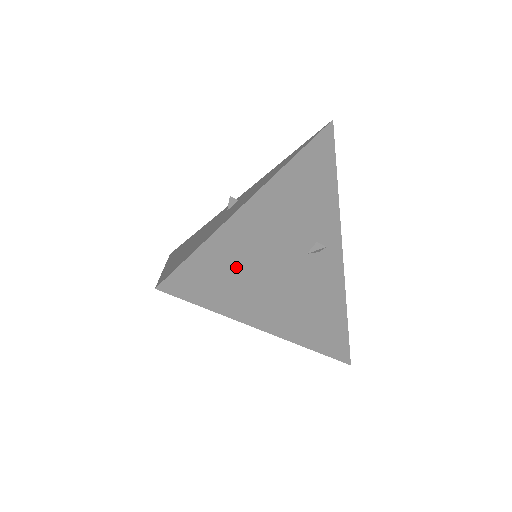
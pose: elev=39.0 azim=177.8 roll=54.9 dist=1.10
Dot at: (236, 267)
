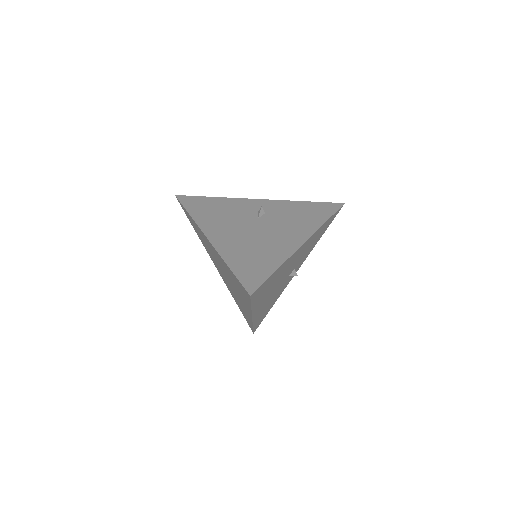
Dot at: (271, 284)
